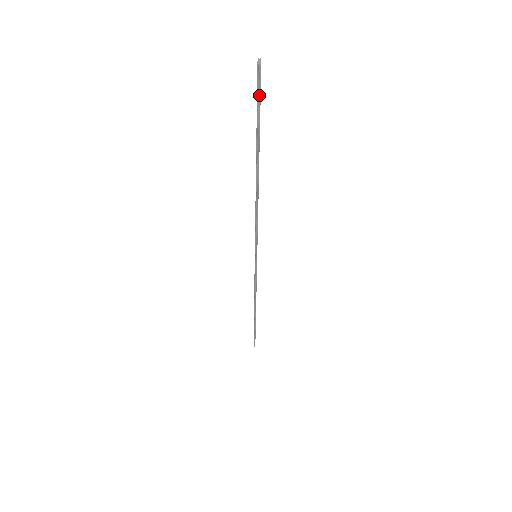
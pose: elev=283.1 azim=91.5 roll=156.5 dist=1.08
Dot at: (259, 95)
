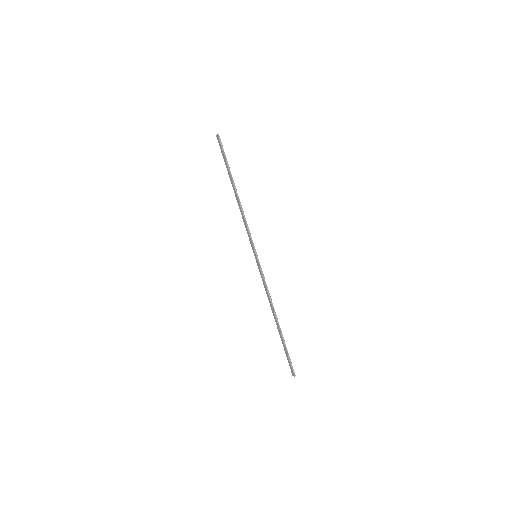
Dot at: (222, 147)
